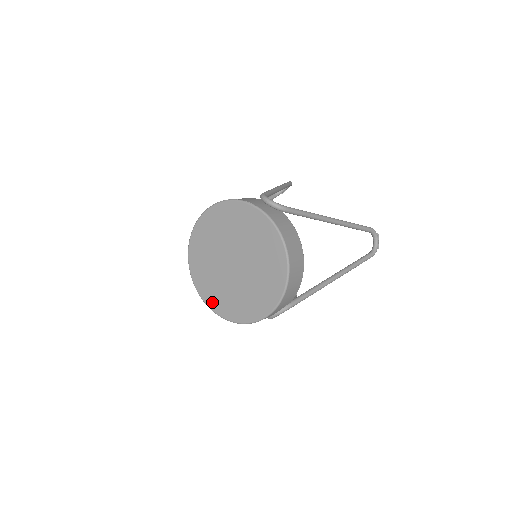
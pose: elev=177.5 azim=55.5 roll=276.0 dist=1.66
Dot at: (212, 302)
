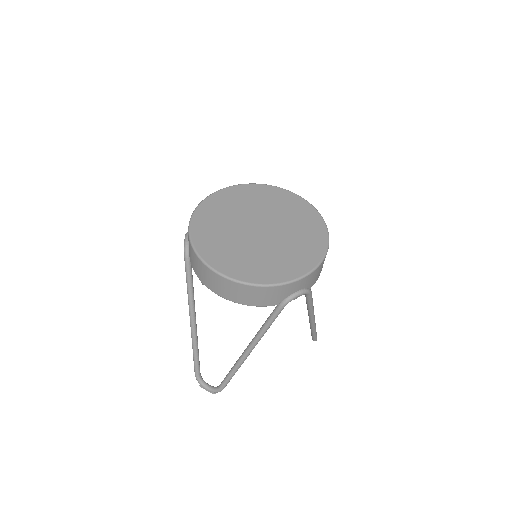
Dot at: (222, 264)
